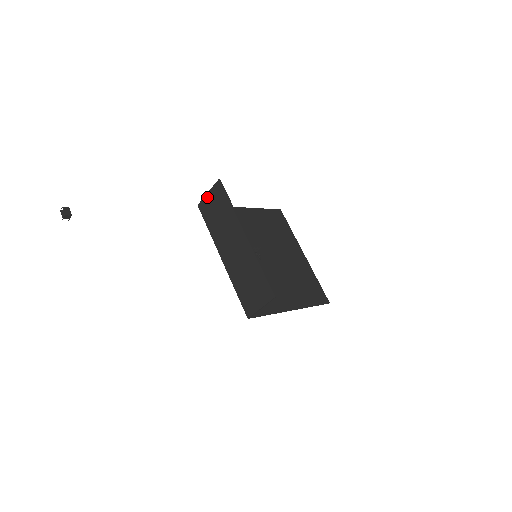
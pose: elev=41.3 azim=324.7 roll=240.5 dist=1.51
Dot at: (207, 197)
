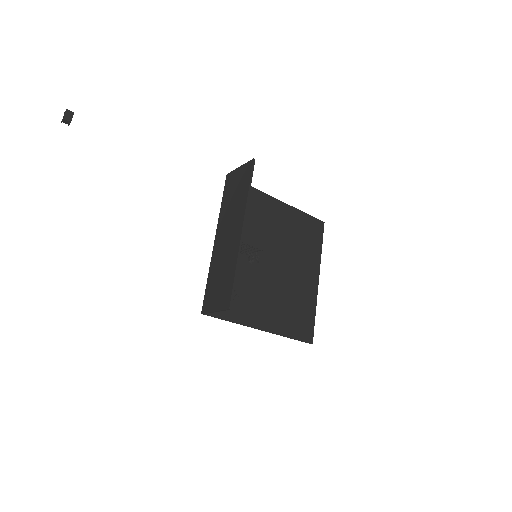
Dot at: (237, 171)
